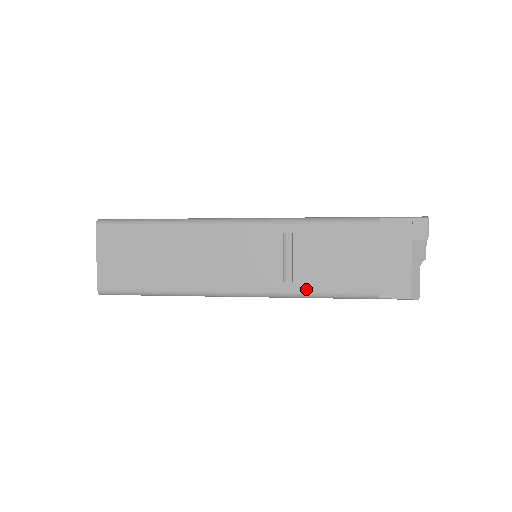
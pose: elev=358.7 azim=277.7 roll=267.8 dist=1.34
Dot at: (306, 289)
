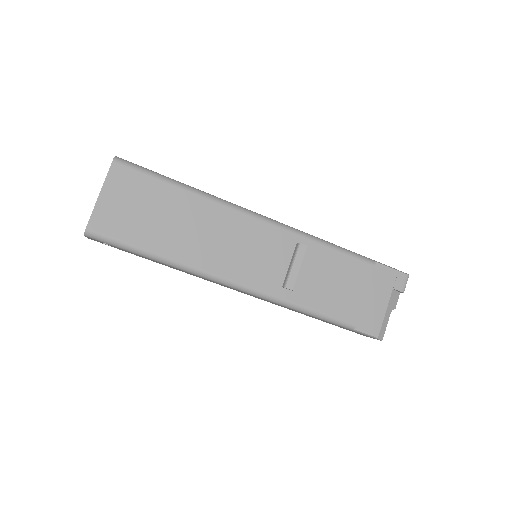
Dot at: (300, 301)
